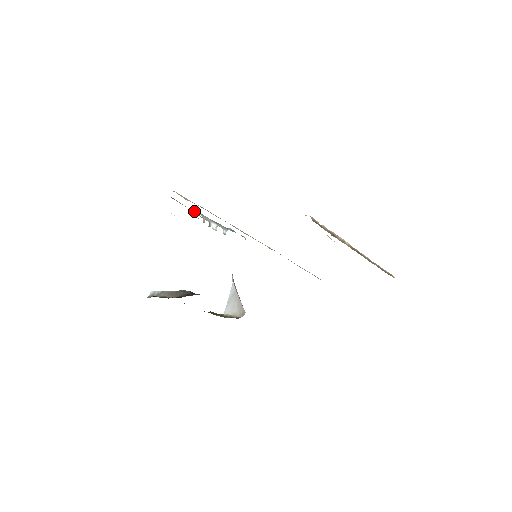
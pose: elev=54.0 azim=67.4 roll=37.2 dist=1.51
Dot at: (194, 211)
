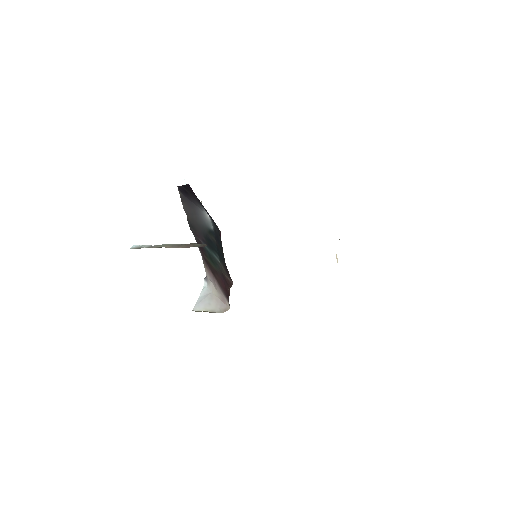
Dot at: occluded
